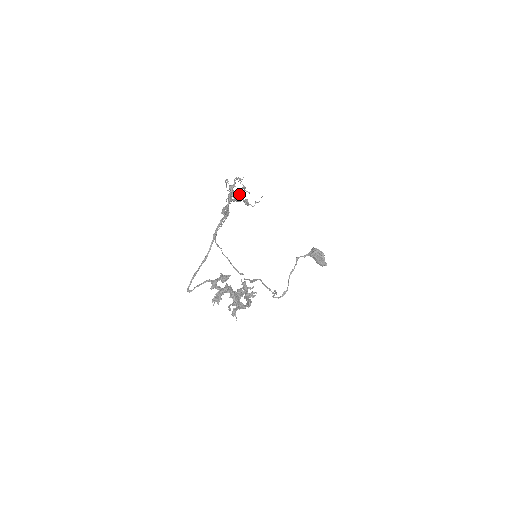
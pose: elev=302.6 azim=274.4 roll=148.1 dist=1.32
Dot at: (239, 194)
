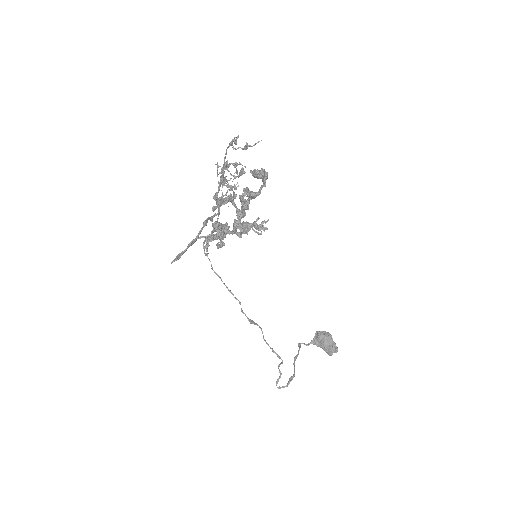
Dot at: (231, 185)
